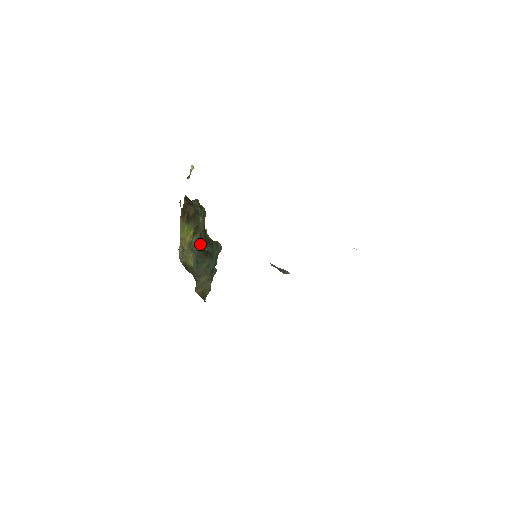
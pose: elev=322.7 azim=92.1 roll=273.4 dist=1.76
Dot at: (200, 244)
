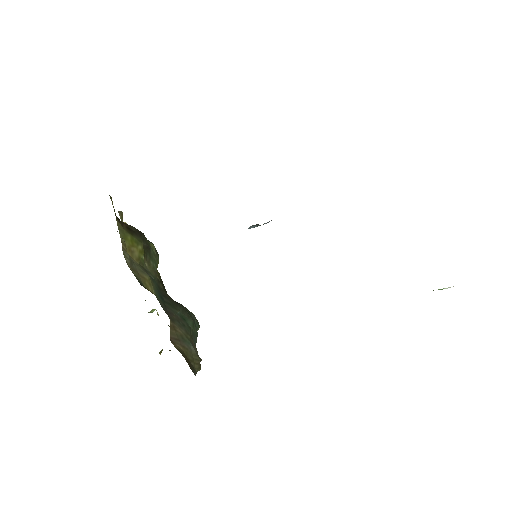
Dot at: (160, 287)
